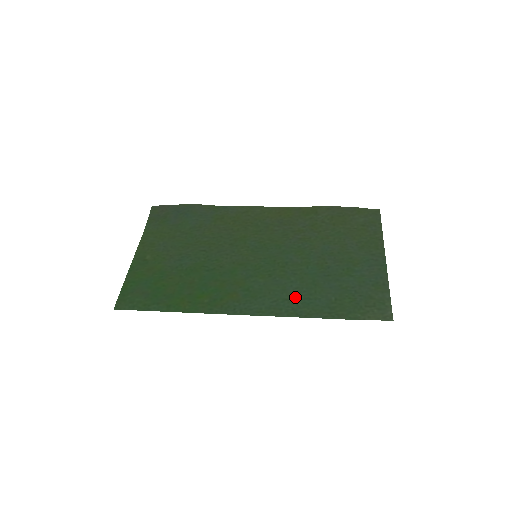
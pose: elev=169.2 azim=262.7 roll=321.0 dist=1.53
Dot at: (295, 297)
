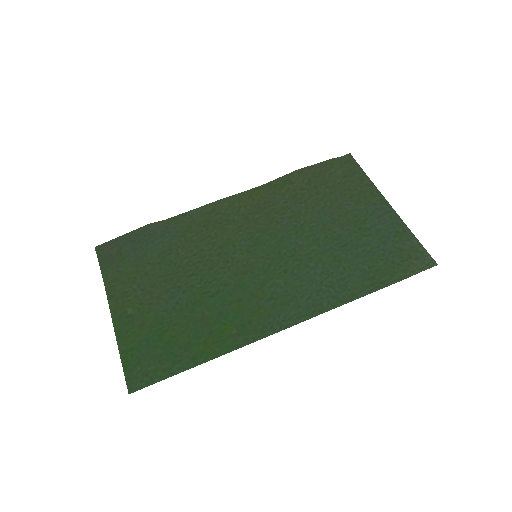
Dot at: (327, 283)
